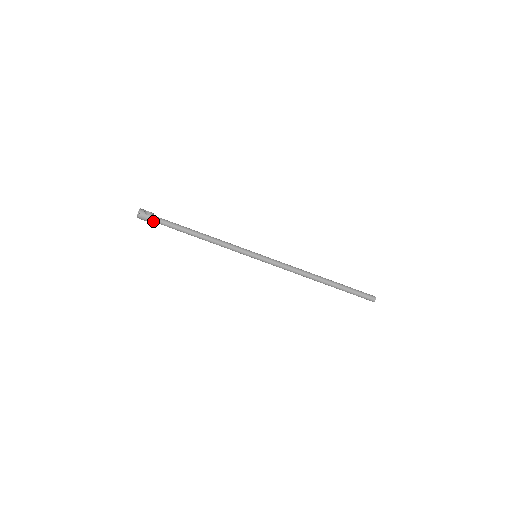
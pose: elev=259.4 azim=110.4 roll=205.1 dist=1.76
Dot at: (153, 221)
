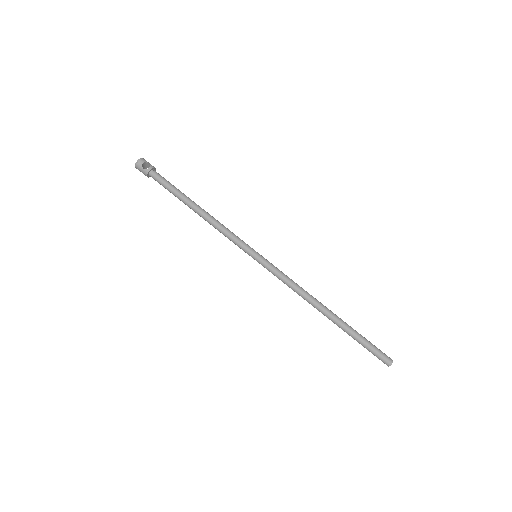
Dot at: (152, 177)
